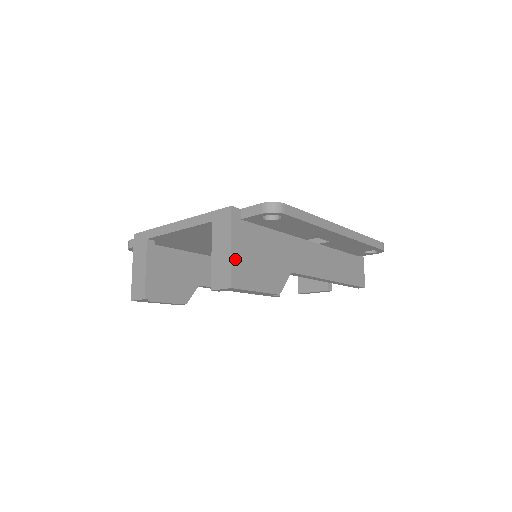
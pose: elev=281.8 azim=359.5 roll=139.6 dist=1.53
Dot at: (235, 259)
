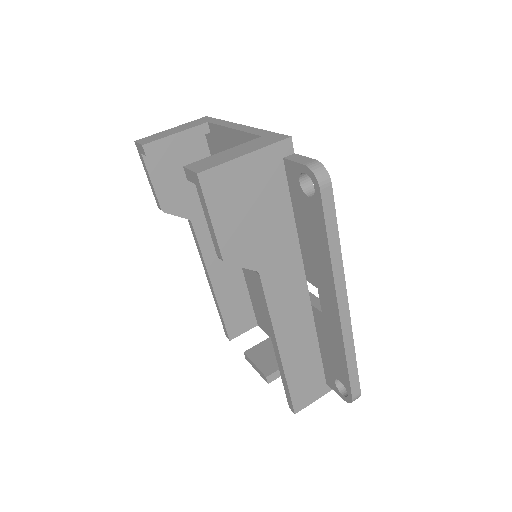
Dot at: (234, 167)
